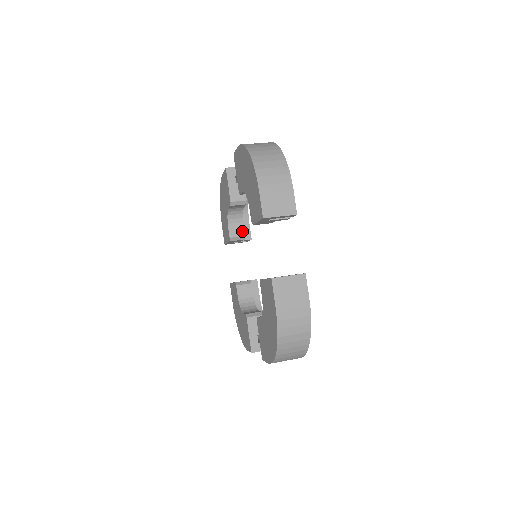
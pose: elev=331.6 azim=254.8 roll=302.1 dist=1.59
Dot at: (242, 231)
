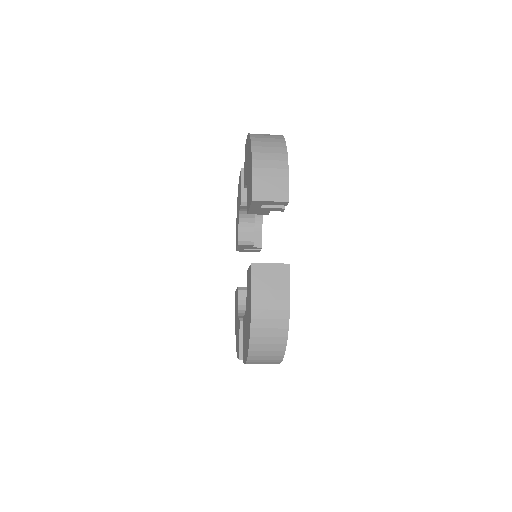
Dot at: (252, 236)
